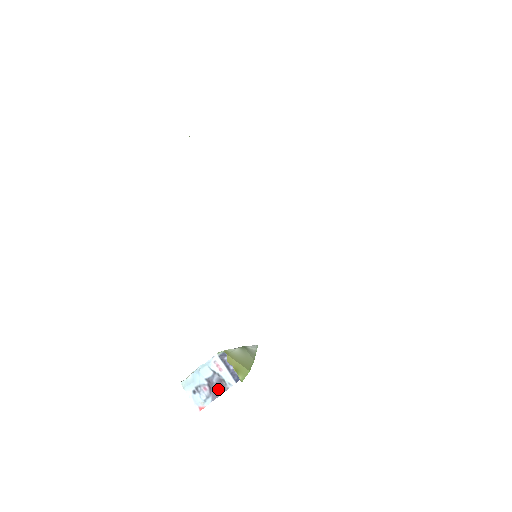
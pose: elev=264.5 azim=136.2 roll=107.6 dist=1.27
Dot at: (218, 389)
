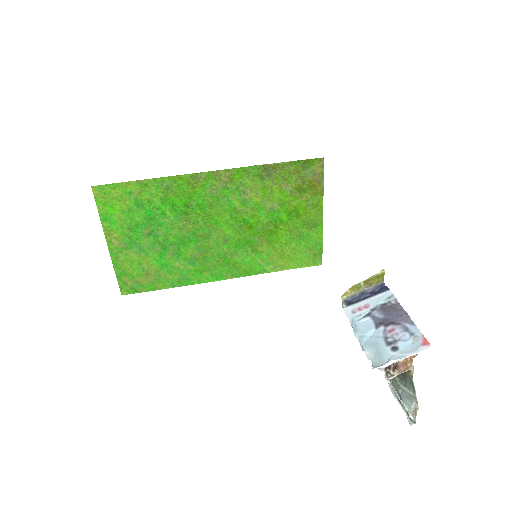
Dot at: (395, 312)
